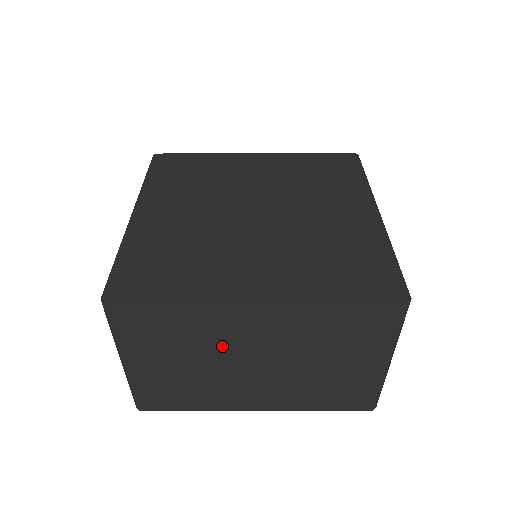
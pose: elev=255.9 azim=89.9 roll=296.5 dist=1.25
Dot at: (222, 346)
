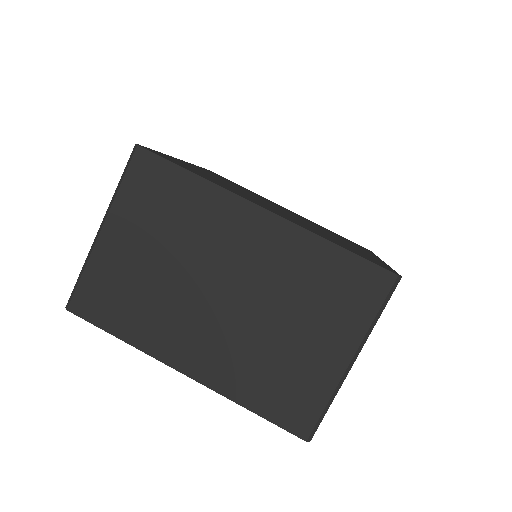
Dot at: (204, 251)
